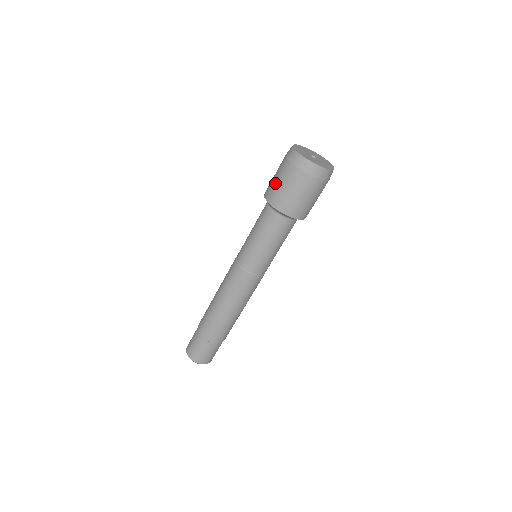
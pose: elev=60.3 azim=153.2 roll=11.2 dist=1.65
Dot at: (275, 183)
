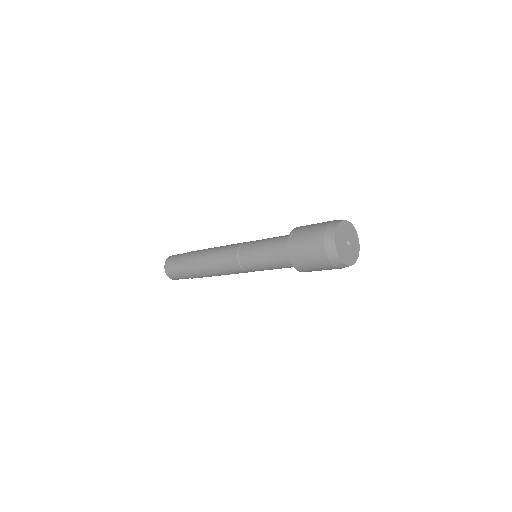
Dot at: (305, 259)
